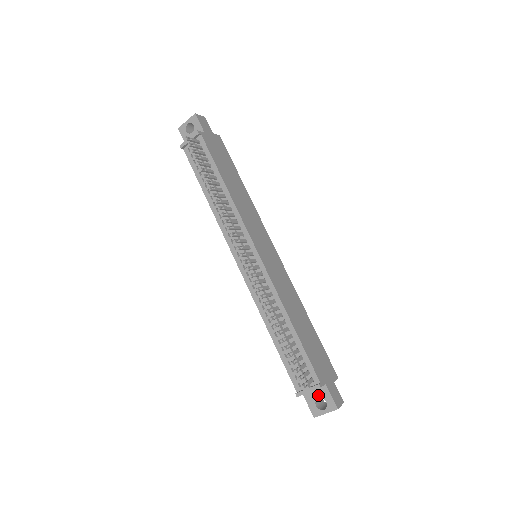
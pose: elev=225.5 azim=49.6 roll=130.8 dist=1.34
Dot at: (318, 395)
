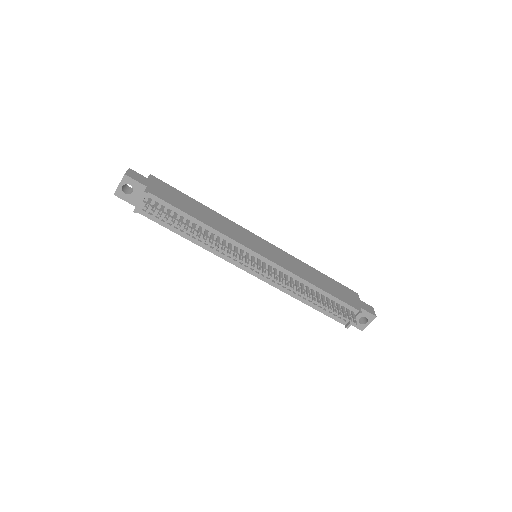
Dot at: occluded
